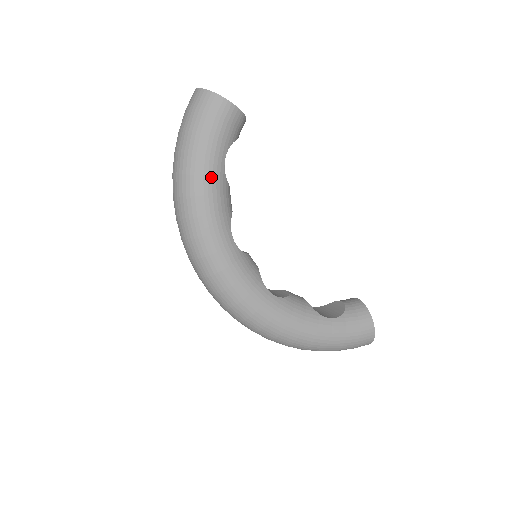
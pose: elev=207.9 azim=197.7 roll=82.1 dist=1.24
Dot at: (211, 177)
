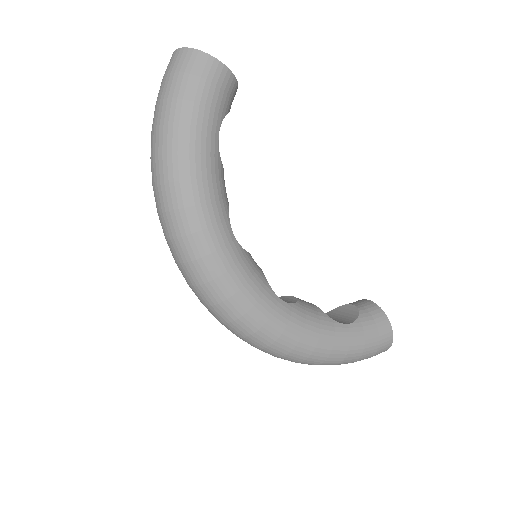
Dot at: (204, 156)
